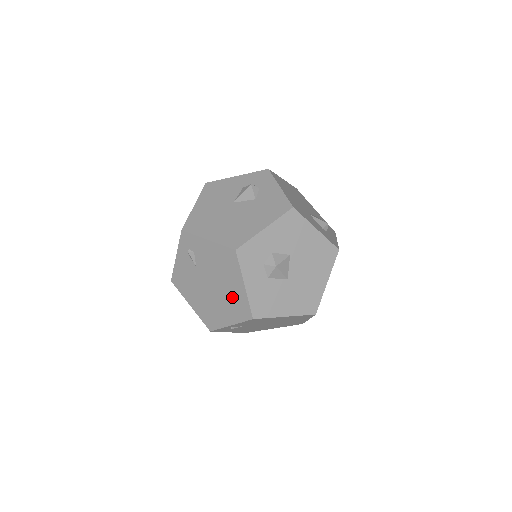
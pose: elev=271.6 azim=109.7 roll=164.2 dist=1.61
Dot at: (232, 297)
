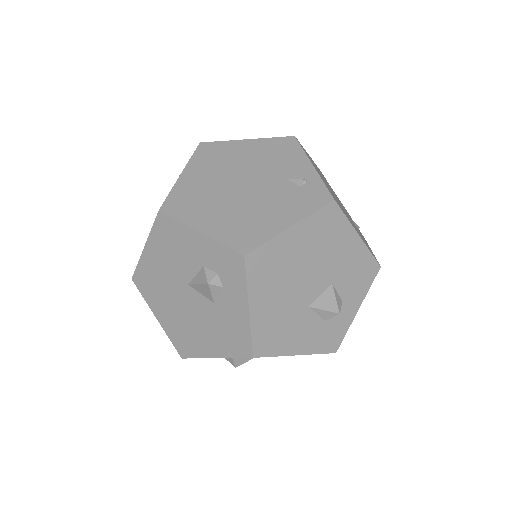
Dot at: occluded
